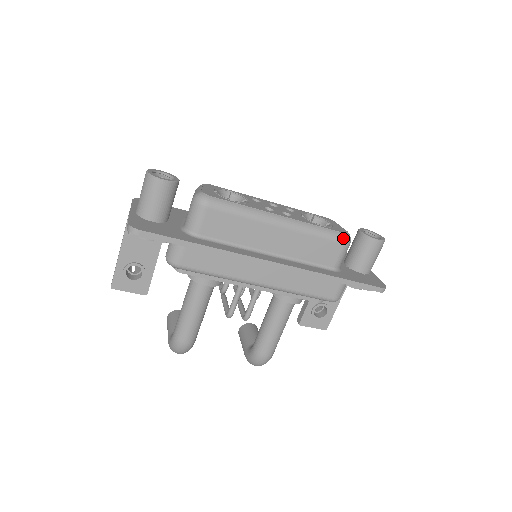
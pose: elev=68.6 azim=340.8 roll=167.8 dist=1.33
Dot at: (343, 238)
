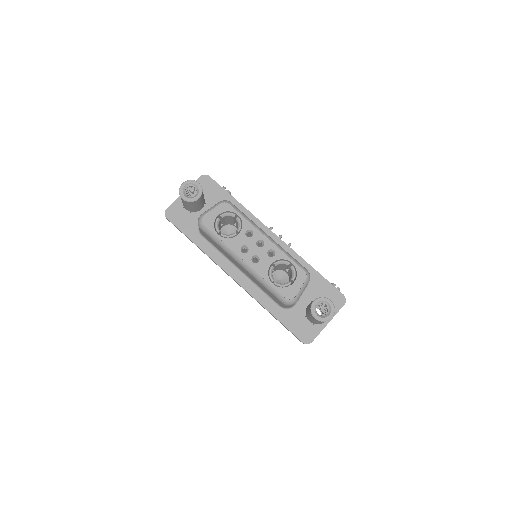
Dot at: (282, 300)
